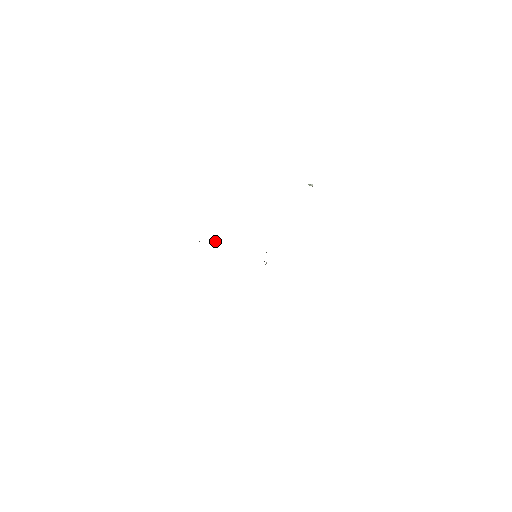
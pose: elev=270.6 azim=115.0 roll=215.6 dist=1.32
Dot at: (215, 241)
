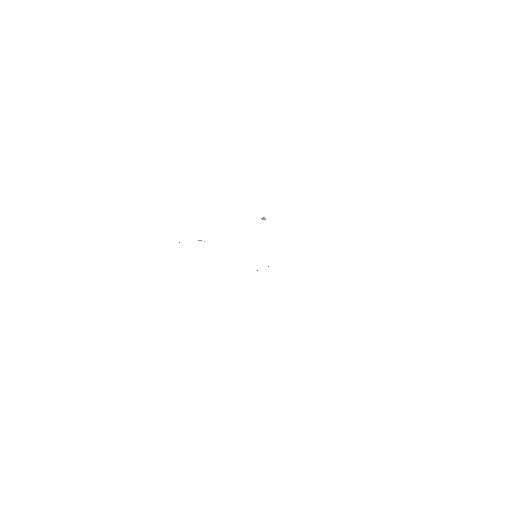
Dot at: (201, 240)
